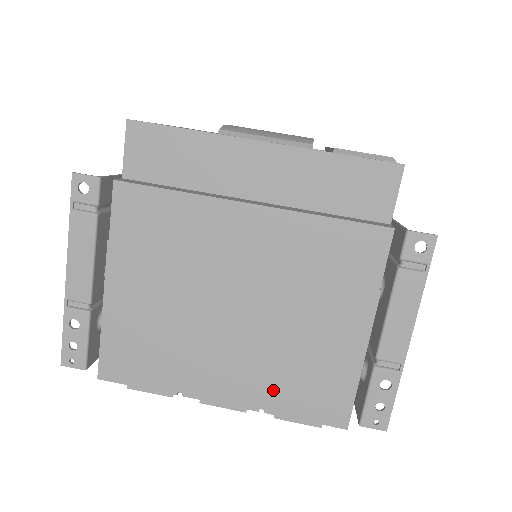
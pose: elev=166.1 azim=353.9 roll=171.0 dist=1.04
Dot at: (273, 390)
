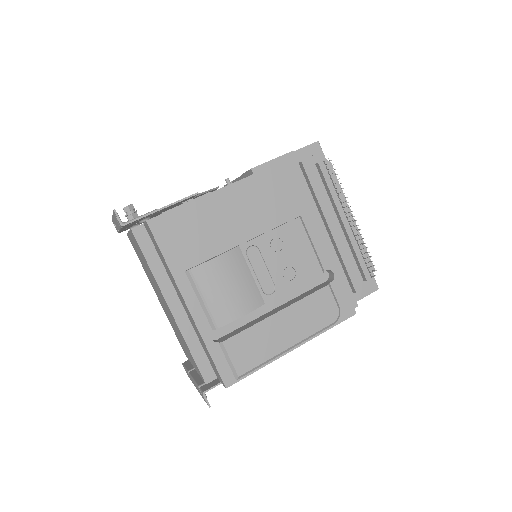
Dot at: occluded
